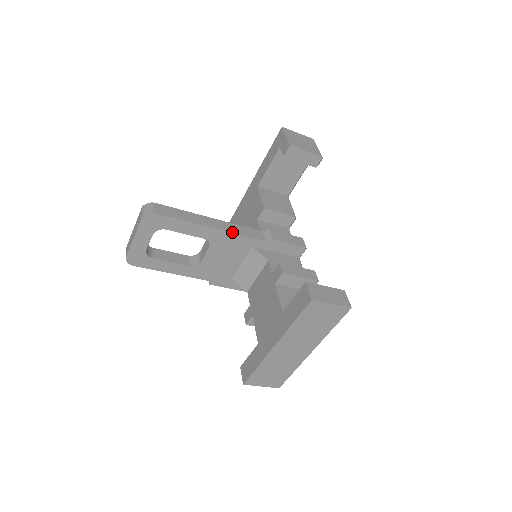
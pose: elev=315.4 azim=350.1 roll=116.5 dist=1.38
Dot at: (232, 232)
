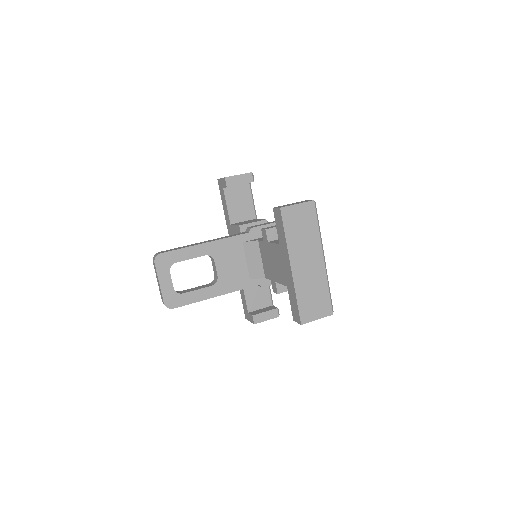
Dot at: (221, 239)
